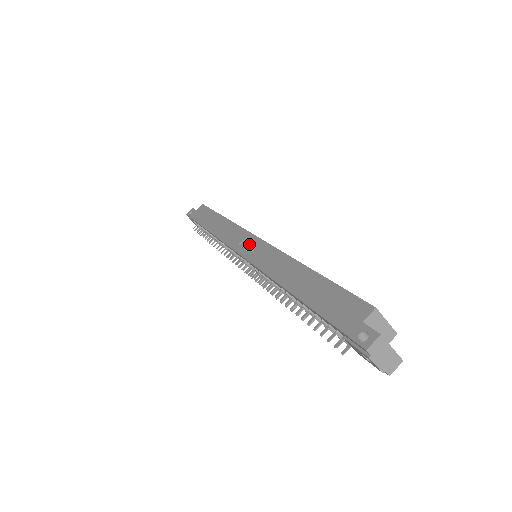
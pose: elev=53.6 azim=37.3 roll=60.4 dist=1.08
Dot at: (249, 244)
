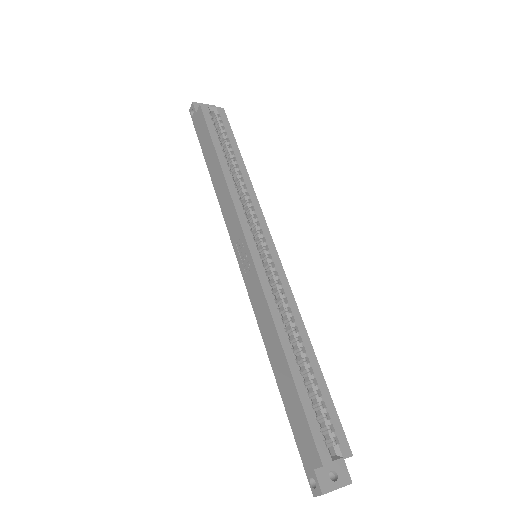
Dot at: (243, 255)
